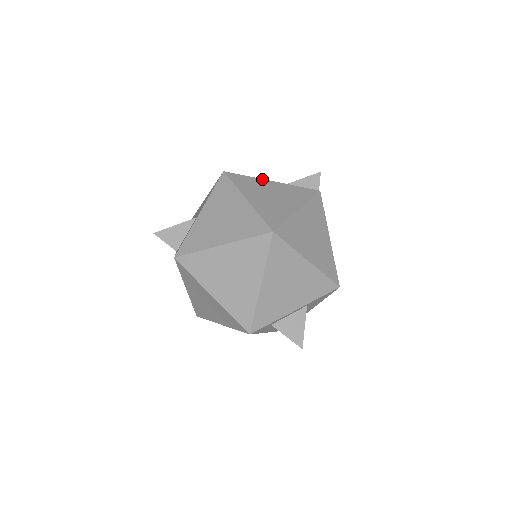
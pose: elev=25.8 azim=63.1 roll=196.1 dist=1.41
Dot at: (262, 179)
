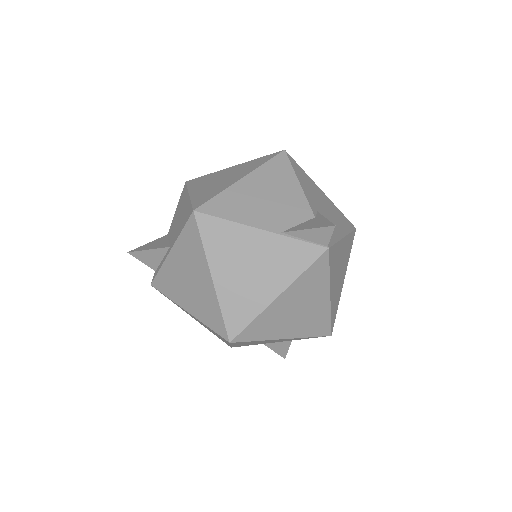
Dot at: (246, 226)
